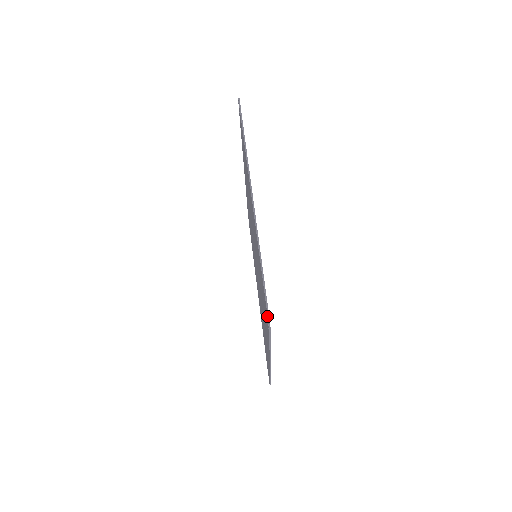
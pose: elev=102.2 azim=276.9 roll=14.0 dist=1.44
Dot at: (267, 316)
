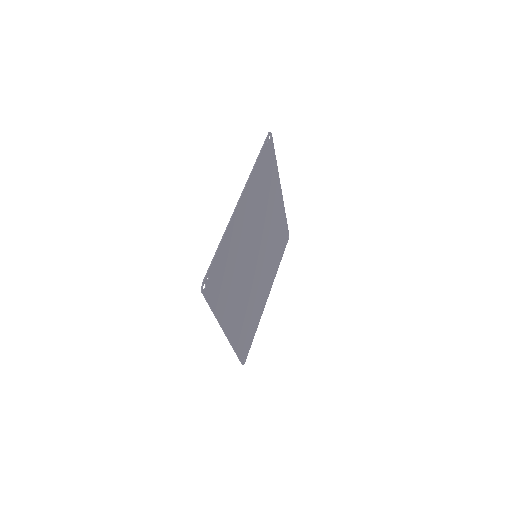
Dot at: (270, 137)
